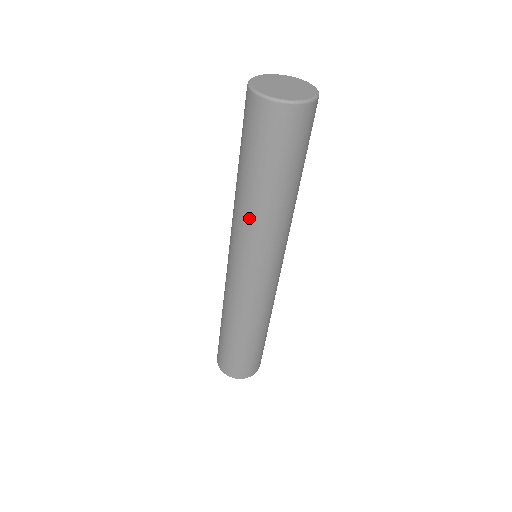
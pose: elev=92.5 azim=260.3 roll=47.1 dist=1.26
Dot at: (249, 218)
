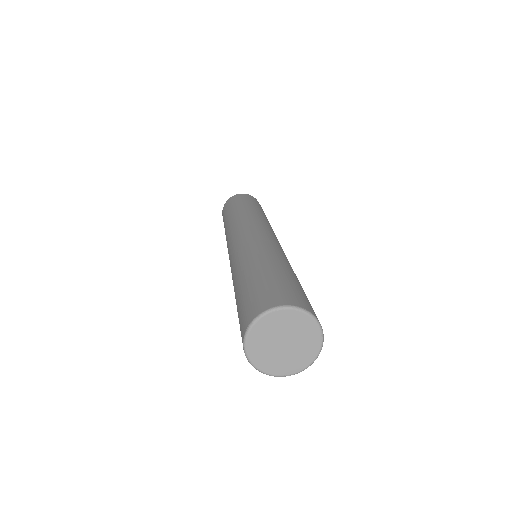
Dot at: occluded
